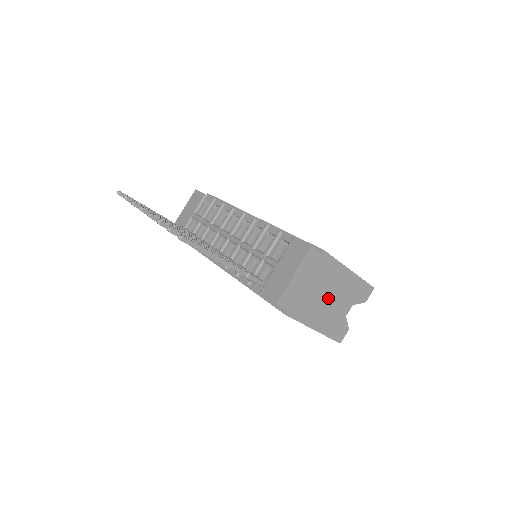
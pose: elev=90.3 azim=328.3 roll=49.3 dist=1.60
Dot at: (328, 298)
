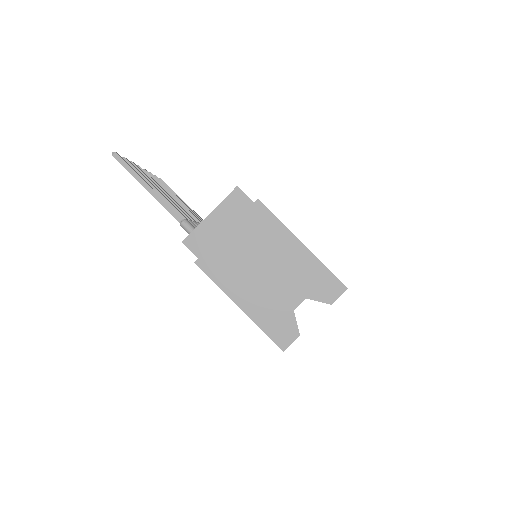
Dot at: (263, 269)
